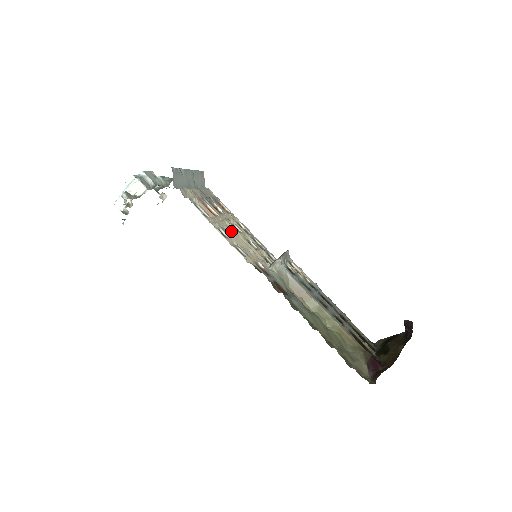
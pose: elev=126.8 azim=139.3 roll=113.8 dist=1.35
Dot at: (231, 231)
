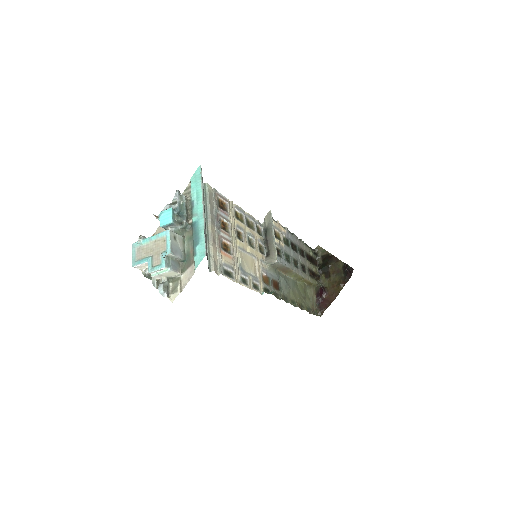
Dot at: (243, 257)
